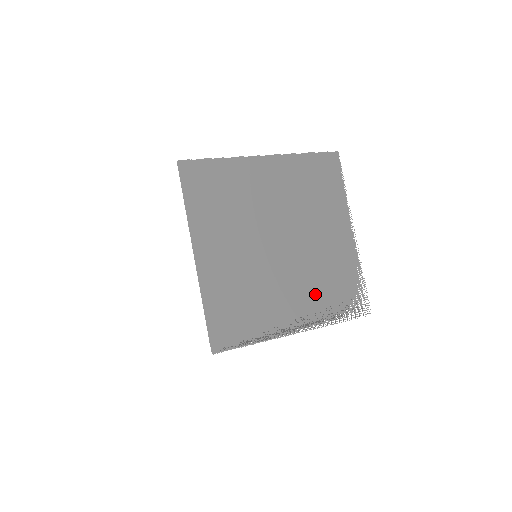
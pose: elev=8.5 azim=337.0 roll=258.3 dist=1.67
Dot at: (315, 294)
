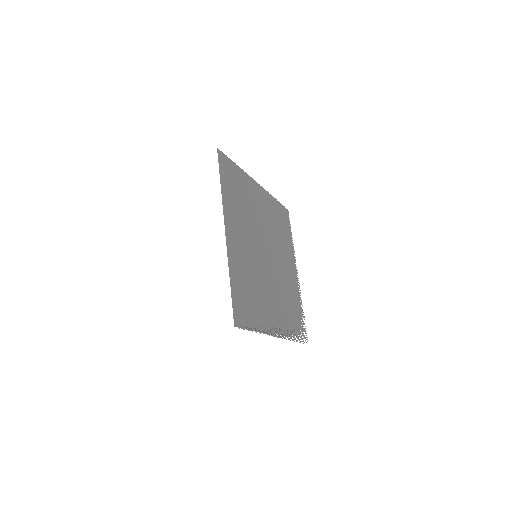
Dot at: (284, 309)
